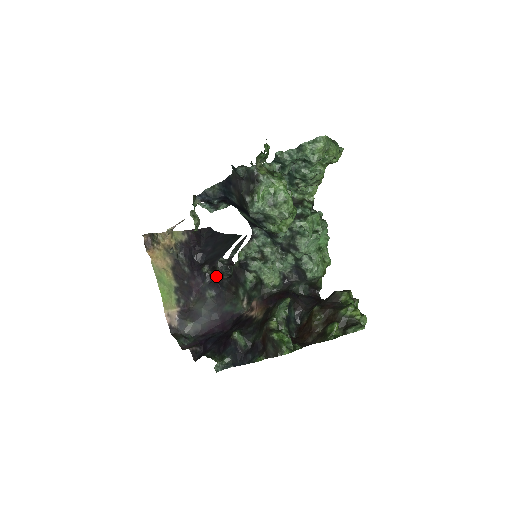
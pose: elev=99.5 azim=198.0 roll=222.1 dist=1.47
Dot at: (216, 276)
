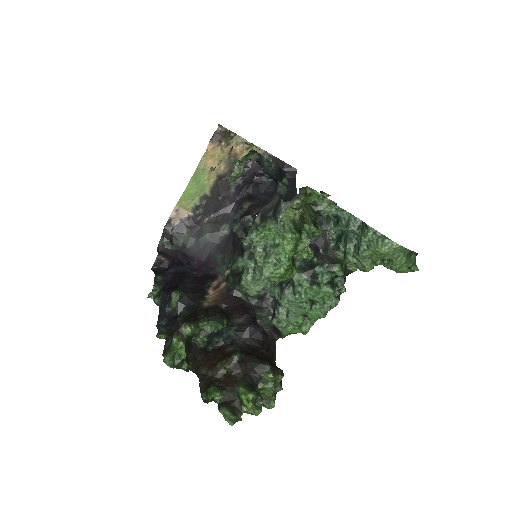
Dot at: (233, 225)
